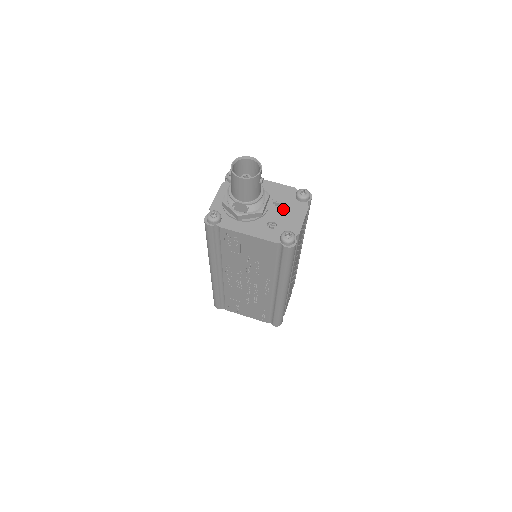
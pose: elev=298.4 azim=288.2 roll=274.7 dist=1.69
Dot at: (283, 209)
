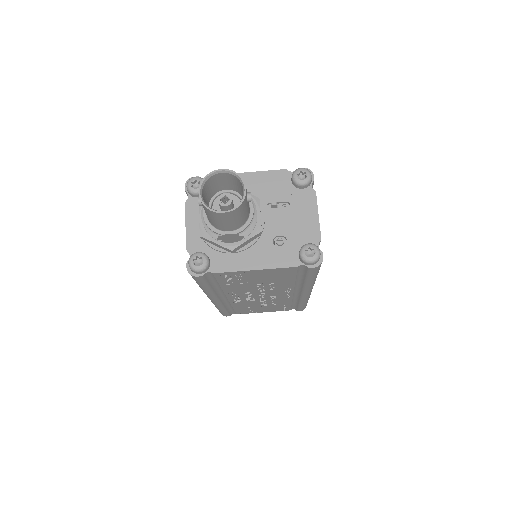
Dot at: (284, 210)
